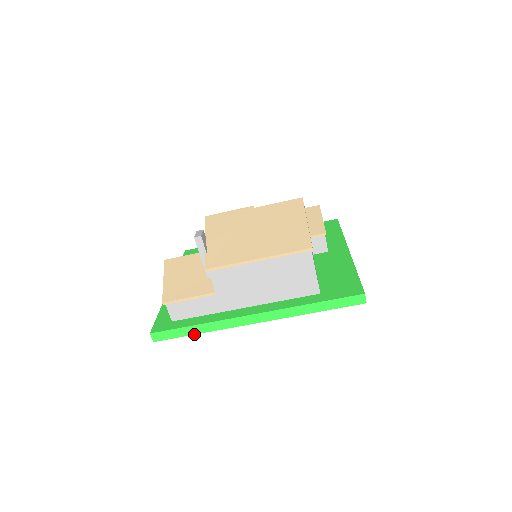
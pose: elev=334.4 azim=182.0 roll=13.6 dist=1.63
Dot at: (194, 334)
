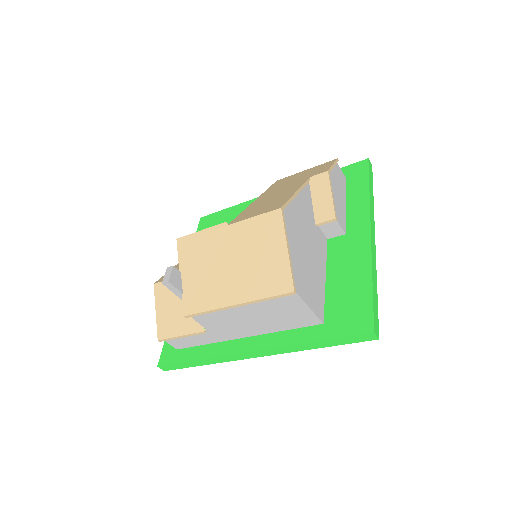
Dot at: occluded
